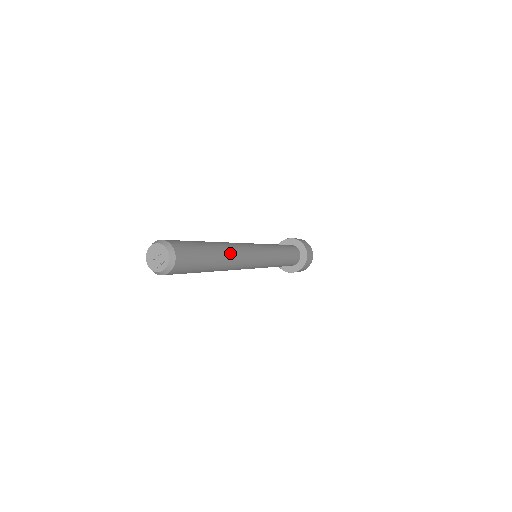
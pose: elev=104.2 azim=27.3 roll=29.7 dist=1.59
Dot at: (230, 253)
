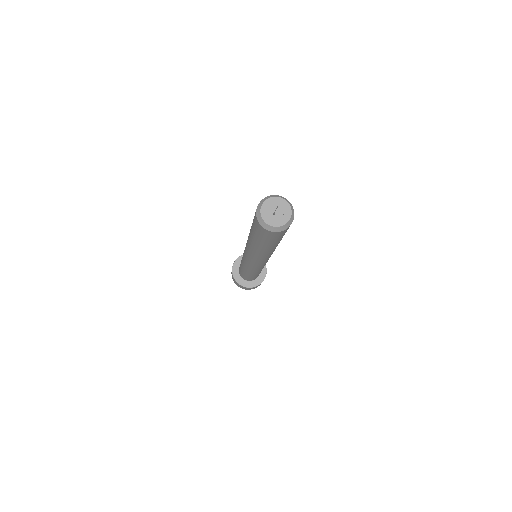
Dot at: occluded
